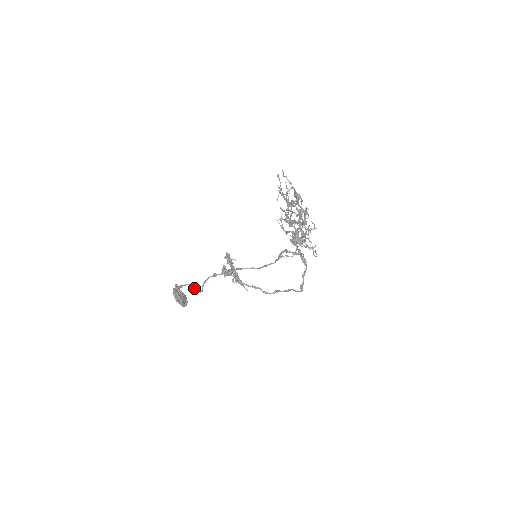
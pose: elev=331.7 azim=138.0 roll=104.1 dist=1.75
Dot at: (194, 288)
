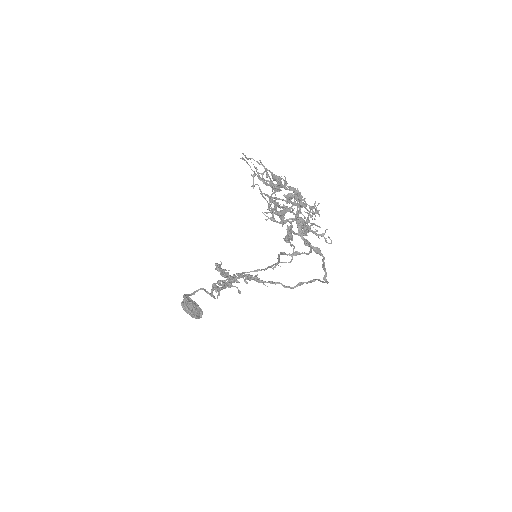
Dot at: (207, 293)
